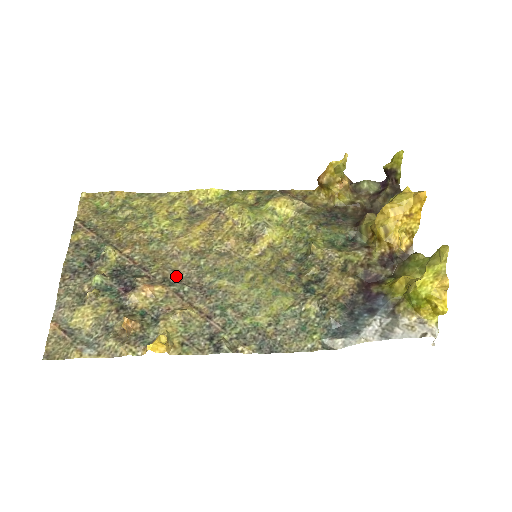
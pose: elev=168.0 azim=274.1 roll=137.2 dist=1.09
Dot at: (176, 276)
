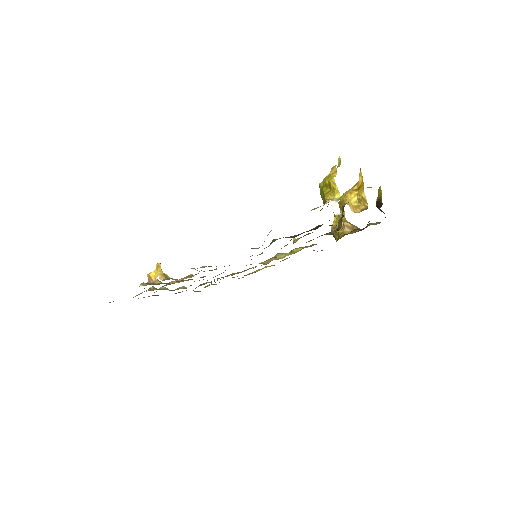
Dot at: occluded
